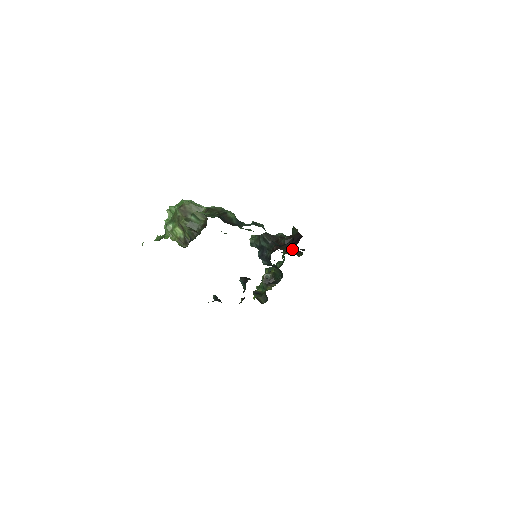
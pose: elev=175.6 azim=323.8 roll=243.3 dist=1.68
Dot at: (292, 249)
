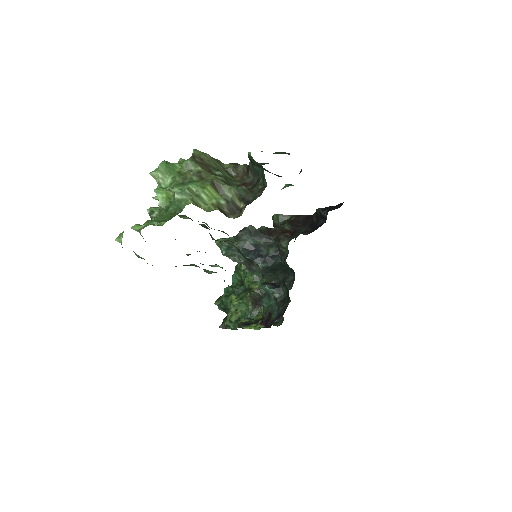
Dot at: (319, 225)
